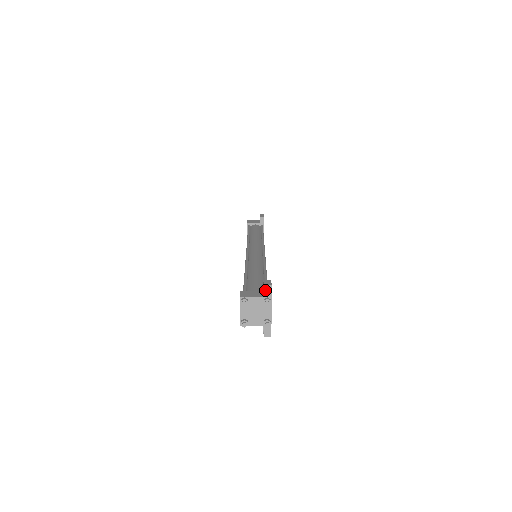
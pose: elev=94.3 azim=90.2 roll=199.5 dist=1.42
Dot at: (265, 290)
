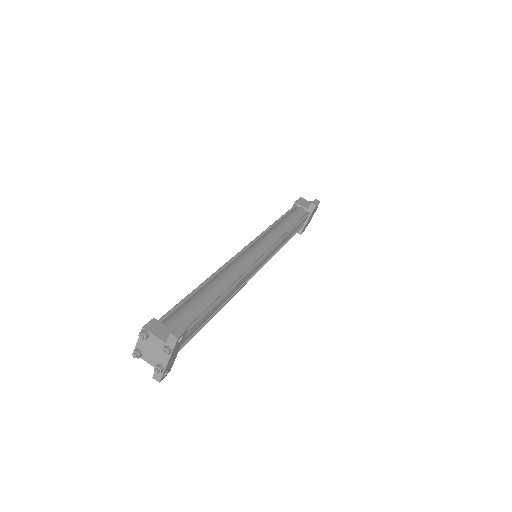
Dot at: (170, 338)
